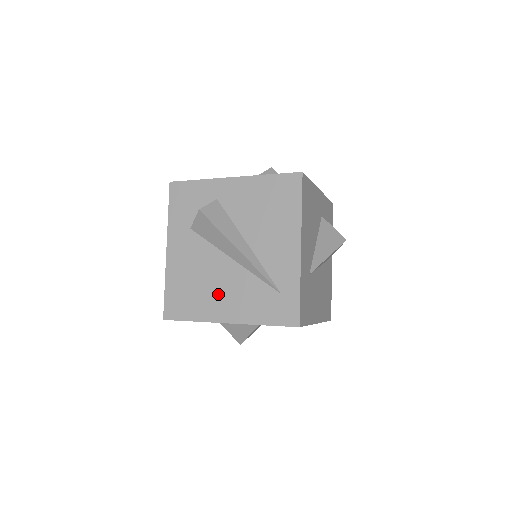
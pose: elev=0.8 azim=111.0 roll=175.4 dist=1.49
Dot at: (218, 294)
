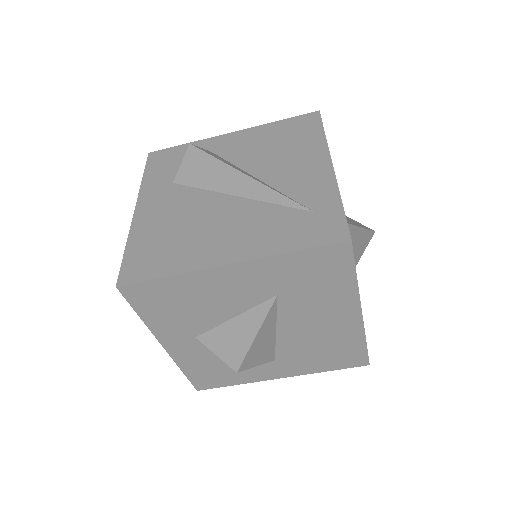
Dot at: (212, 235)
